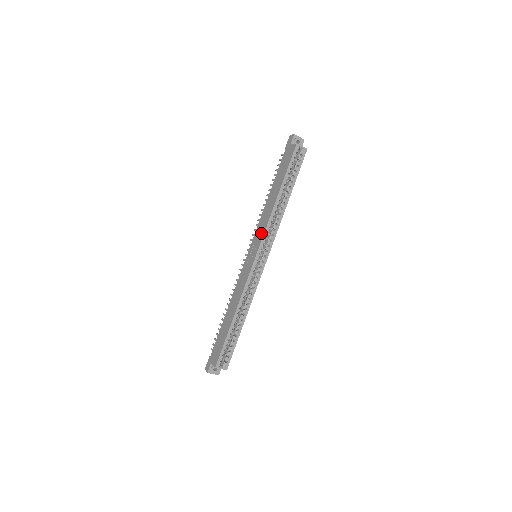
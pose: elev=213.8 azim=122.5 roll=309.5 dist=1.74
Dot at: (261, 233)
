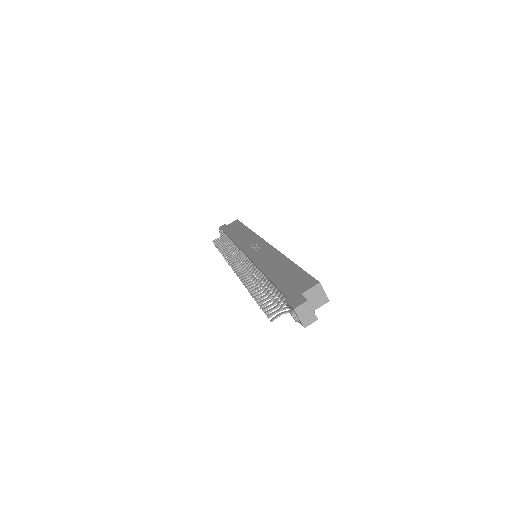
Dot at: (253, 238)
